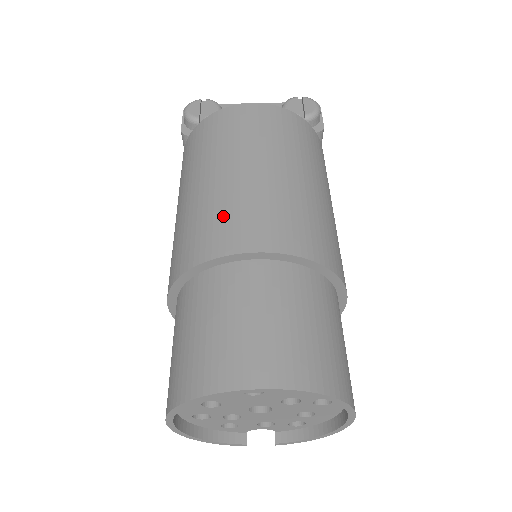
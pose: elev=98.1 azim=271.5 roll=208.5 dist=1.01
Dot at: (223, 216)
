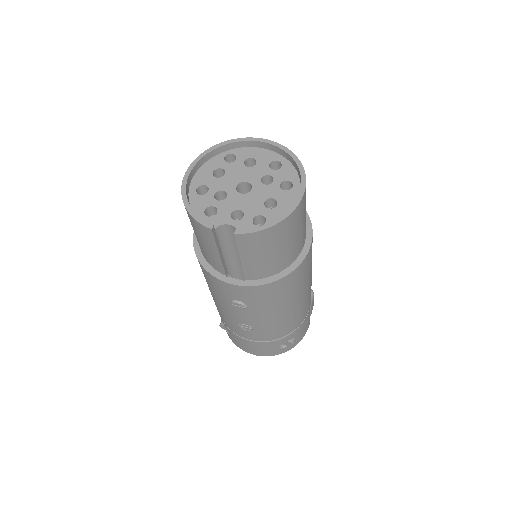
Dot at: occluded
